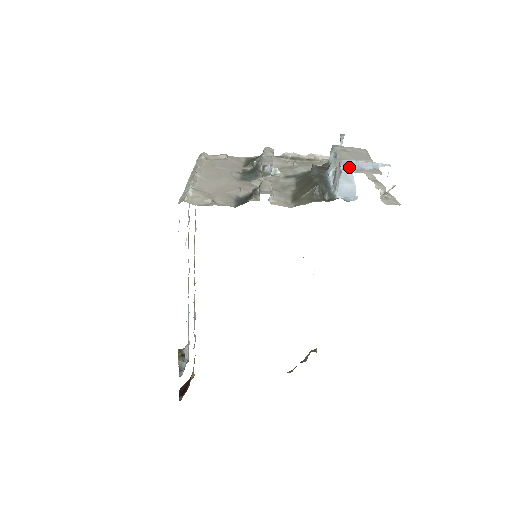
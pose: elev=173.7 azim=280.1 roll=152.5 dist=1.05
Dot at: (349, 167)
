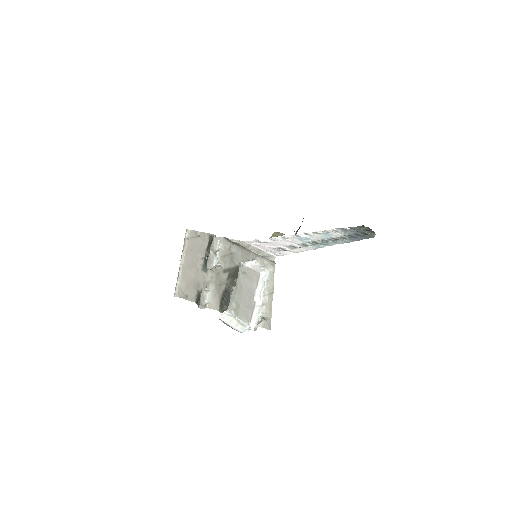
Dot at: occluded
